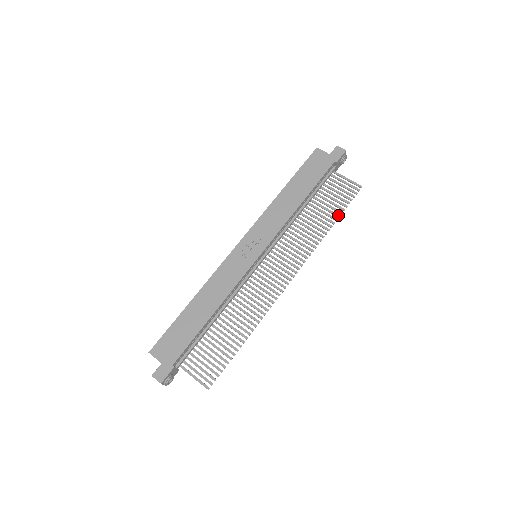
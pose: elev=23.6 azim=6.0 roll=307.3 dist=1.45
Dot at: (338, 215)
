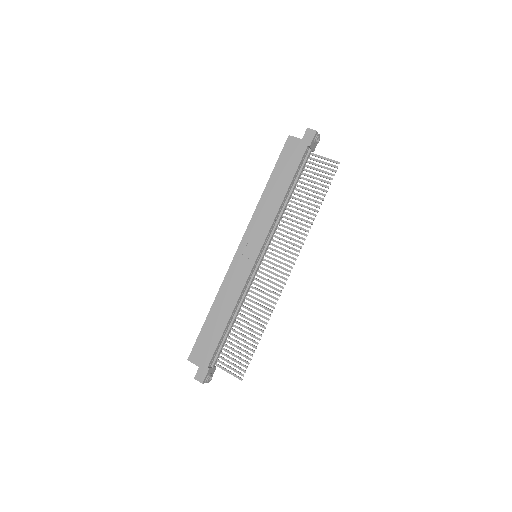
Dot at: (322, 198)
